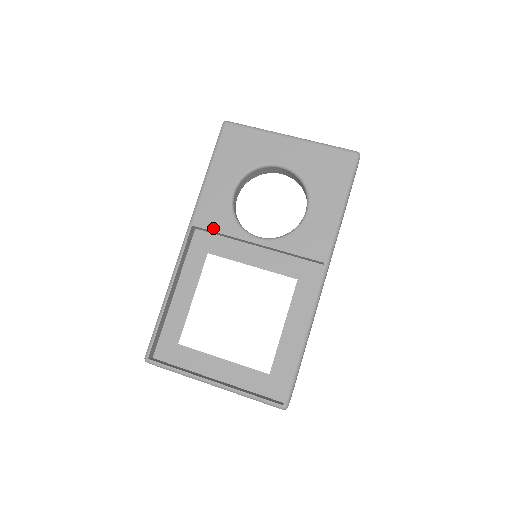
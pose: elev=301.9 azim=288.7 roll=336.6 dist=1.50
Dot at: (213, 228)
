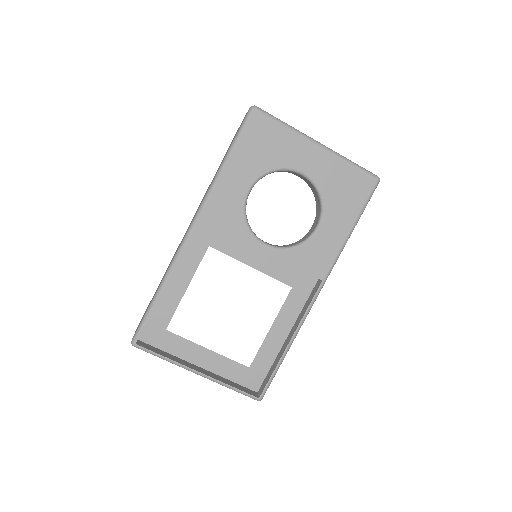
Dot at: (222, 225)
